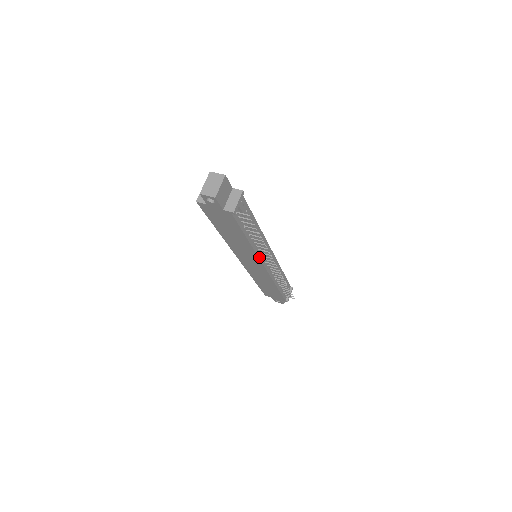
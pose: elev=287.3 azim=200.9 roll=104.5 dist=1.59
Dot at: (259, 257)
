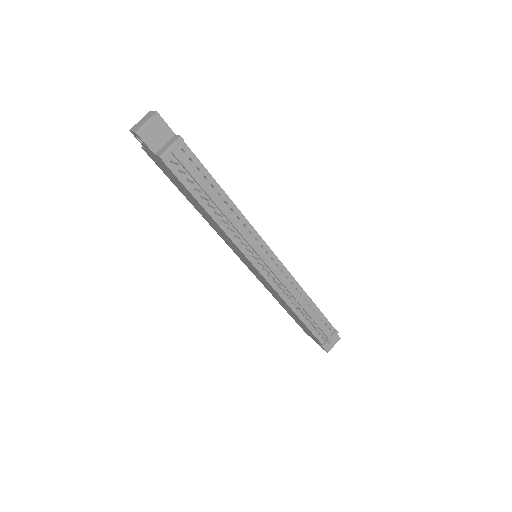
Dot at: (239, 248)
